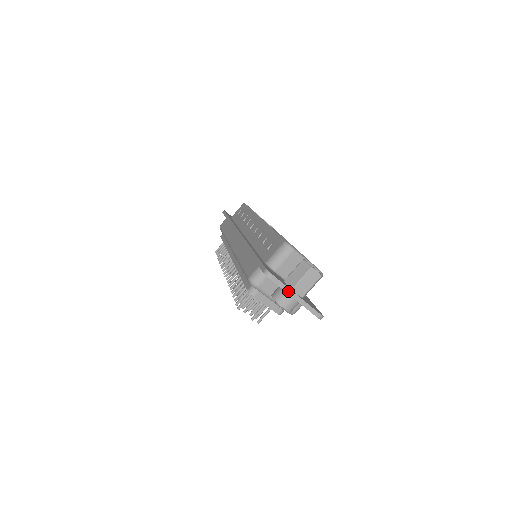
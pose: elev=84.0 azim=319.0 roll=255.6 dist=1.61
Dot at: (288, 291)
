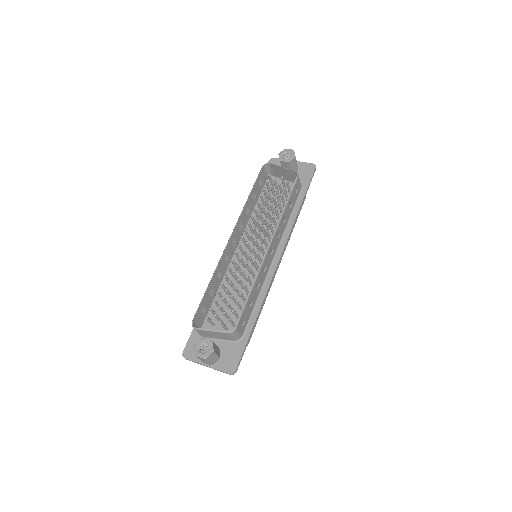
Dot at: (200, 364)
